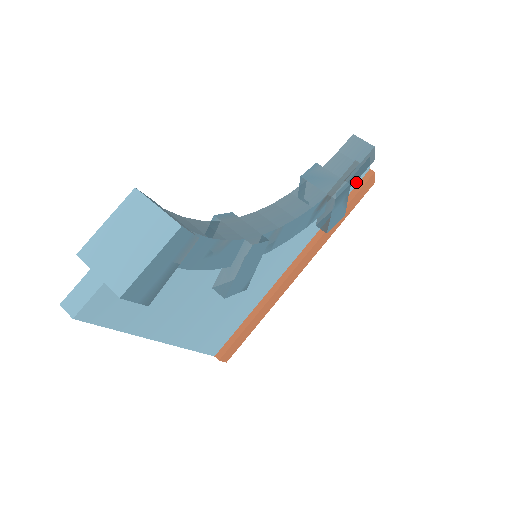
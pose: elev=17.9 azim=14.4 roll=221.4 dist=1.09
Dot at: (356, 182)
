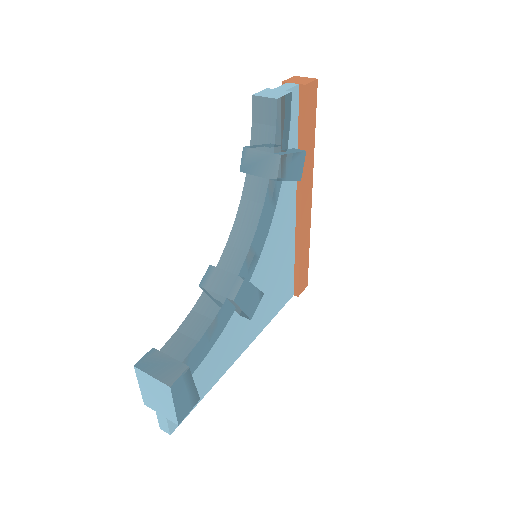
Dot at: (295, 110)
